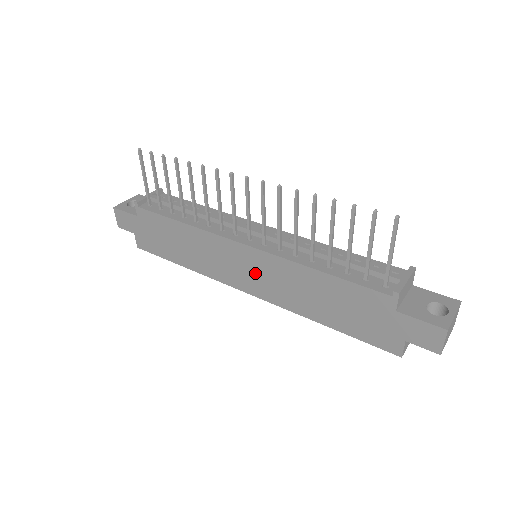
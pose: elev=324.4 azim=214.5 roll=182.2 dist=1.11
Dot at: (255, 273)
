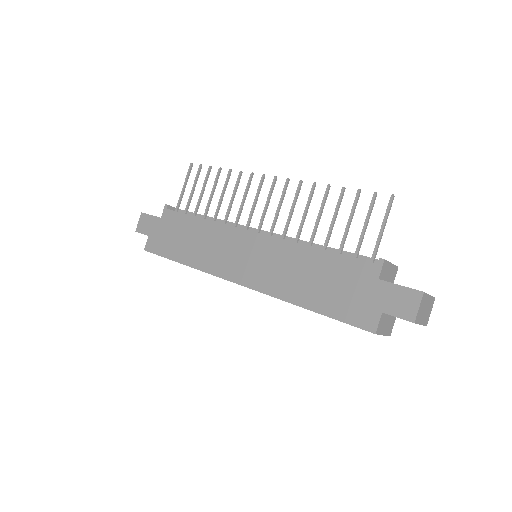
Dot at: (253, 260)
